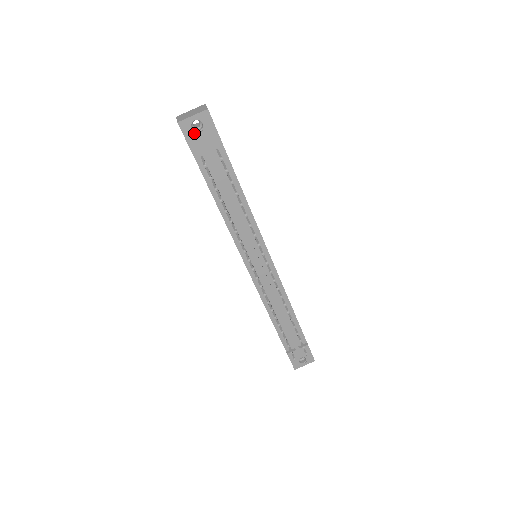
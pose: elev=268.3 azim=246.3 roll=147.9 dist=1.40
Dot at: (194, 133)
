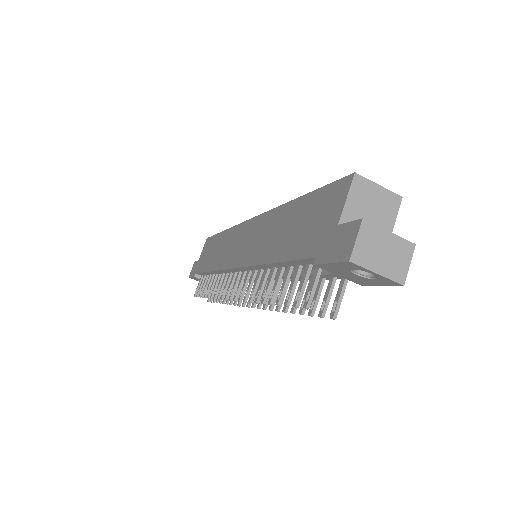
Dot at: (349, 270)
